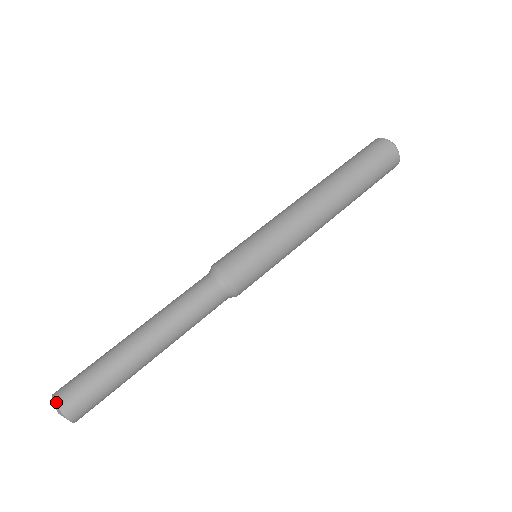
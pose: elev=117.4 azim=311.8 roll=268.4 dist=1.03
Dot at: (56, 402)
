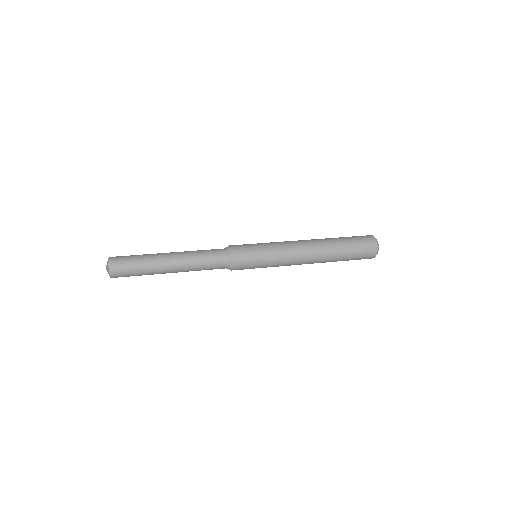
Dot at: (109, 261)
